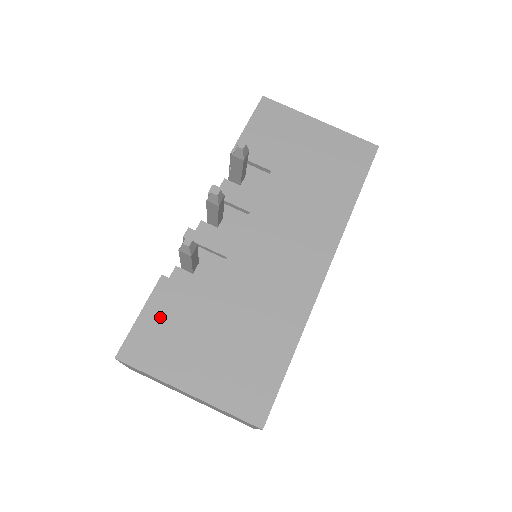
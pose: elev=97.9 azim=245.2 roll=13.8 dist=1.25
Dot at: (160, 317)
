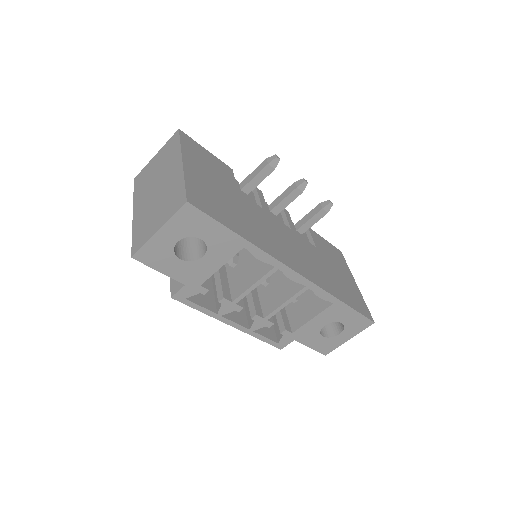
Dot at: (212, 161)
